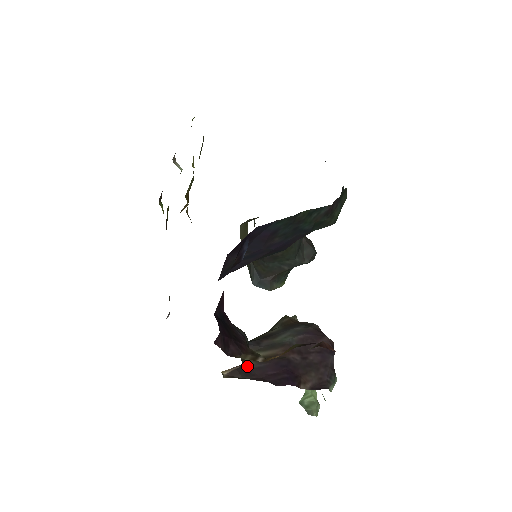
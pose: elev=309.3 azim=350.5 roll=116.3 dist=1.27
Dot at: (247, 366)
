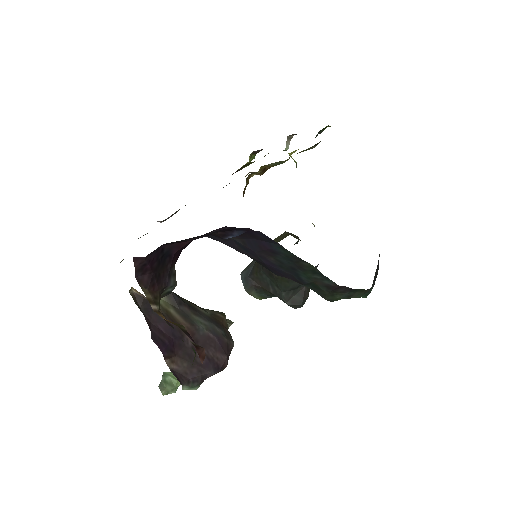
Dot at: occluded
